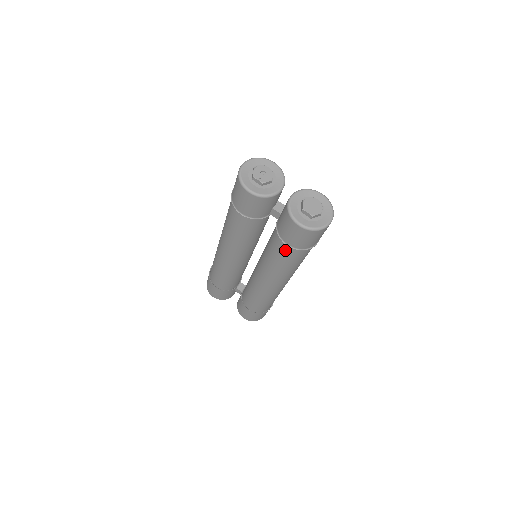
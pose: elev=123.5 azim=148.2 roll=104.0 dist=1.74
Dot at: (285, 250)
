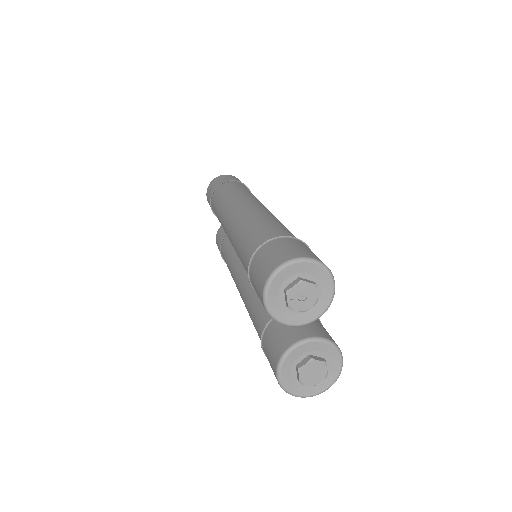
Dot at: (260, 337)
